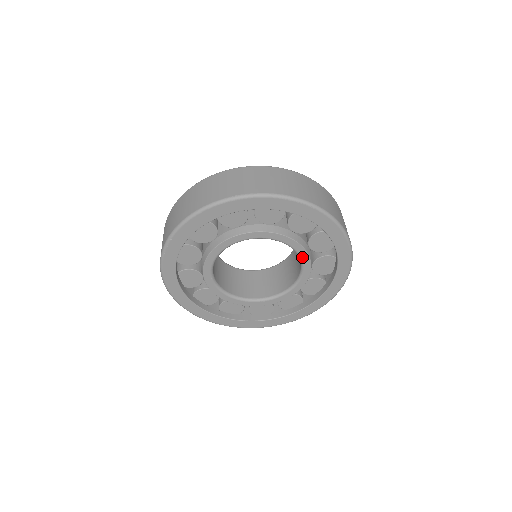
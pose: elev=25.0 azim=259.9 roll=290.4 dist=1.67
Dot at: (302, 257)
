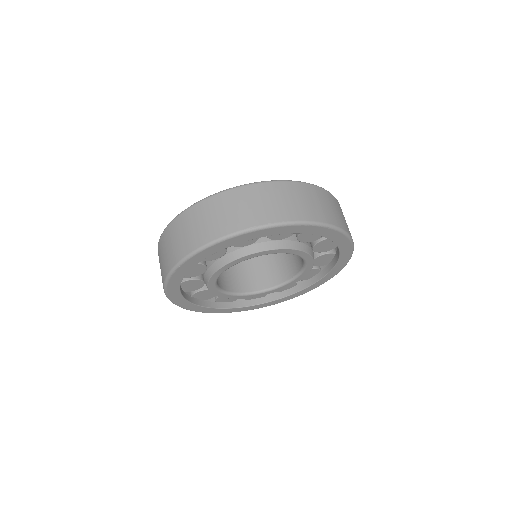
Dot at: (307, 261)
